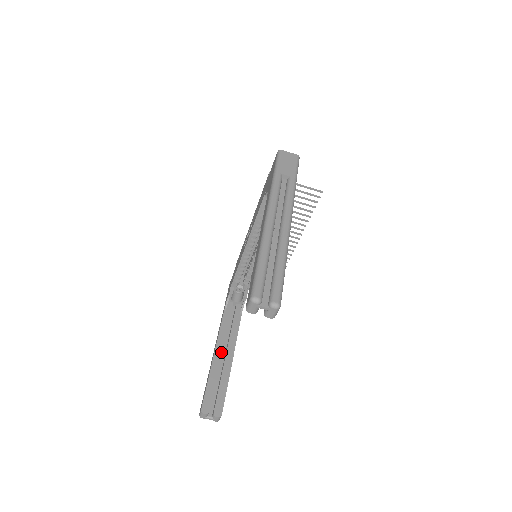
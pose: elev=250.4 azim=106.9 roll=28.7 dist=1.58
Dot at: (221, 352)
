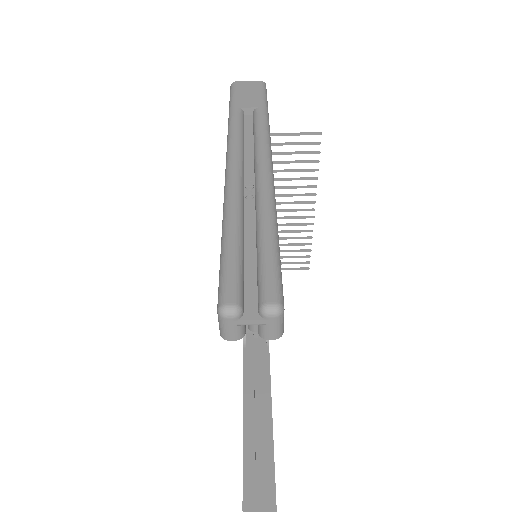
Dot at: (252, 409)
